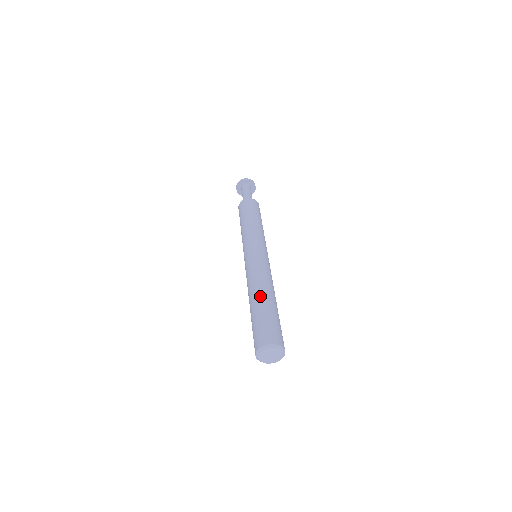
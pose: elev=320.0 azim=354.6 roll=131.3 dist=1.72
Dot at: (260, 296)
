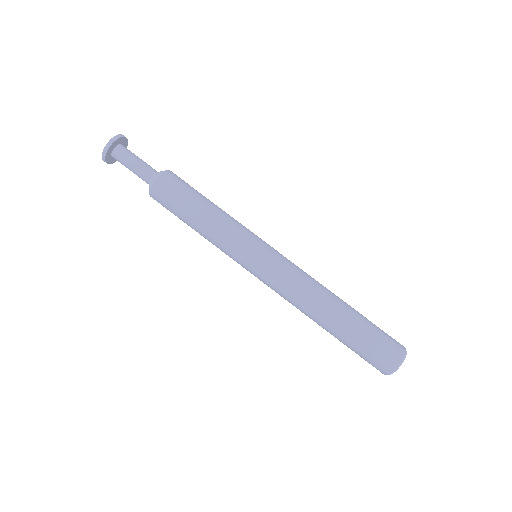
Dot at: (327, 325)
